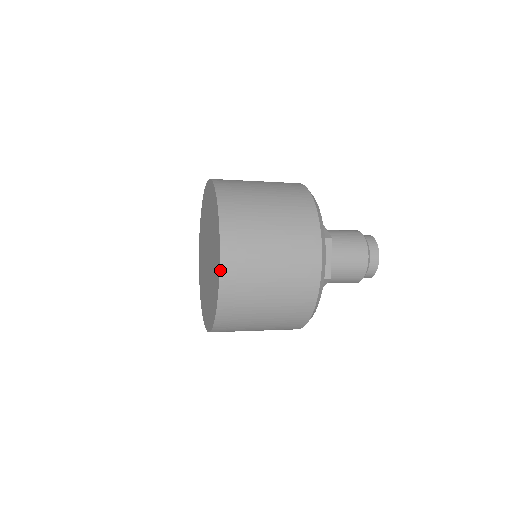
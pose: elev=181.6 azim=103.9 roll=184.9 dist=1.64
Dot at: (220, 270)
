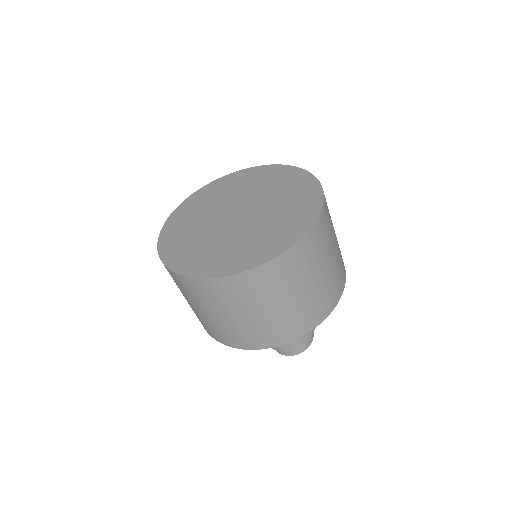
Dot at: (324, 197)
